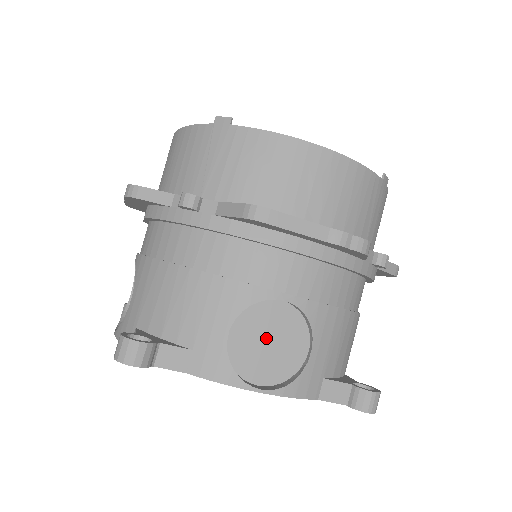
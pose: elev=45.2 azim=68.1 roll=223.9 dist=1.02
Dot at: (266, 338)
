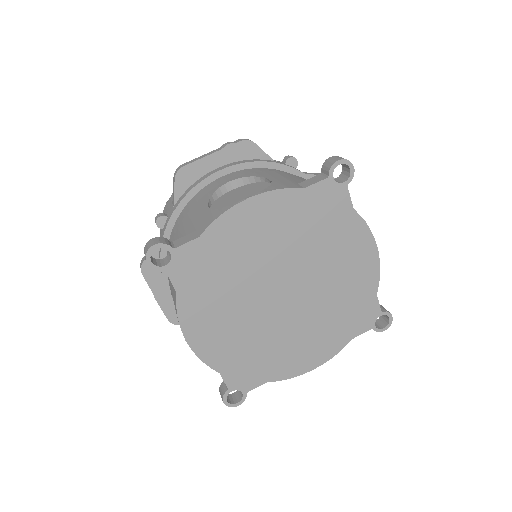
Dot at: (238, 198)
